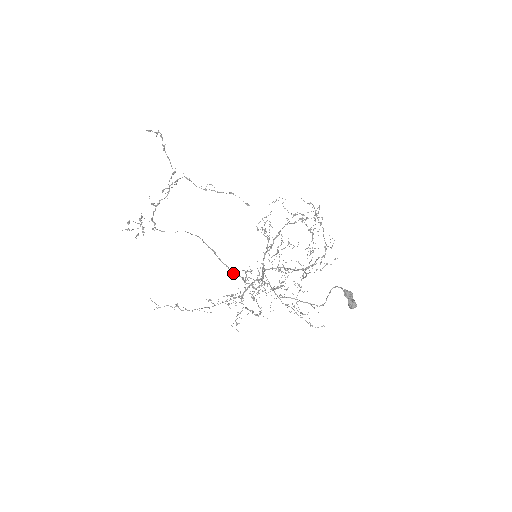
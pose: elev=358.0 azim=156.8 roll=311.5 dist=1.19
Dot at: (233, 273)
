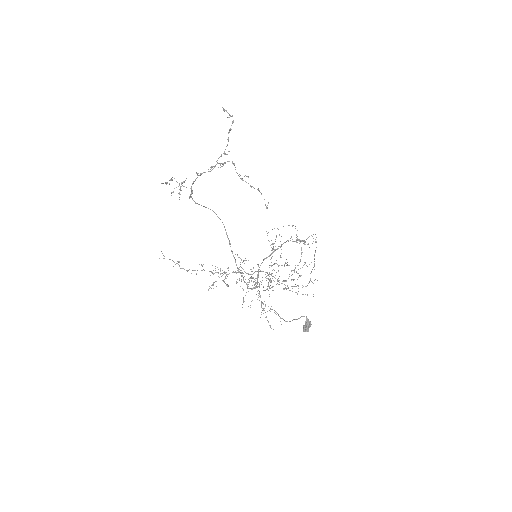
Dot at: occluded
